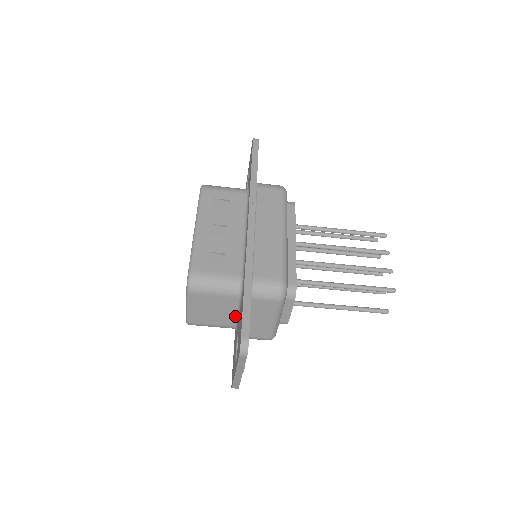
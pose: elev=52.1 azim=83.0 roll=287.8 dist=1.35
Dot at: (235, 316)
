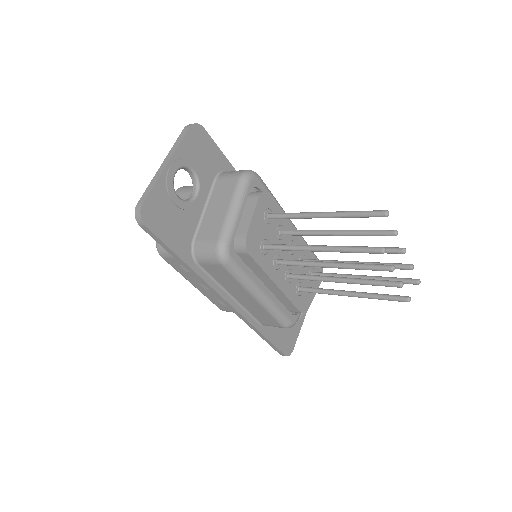
Dot at: occluded
